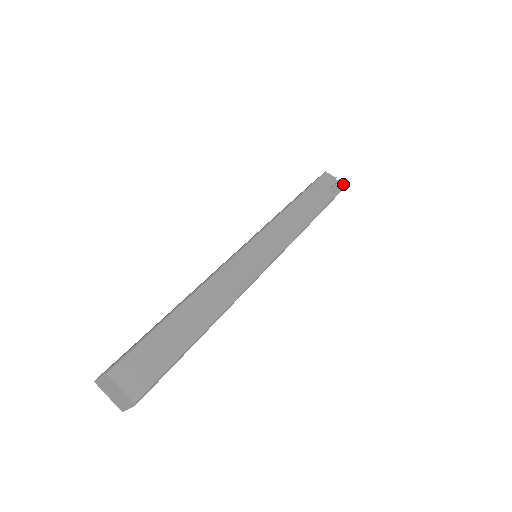
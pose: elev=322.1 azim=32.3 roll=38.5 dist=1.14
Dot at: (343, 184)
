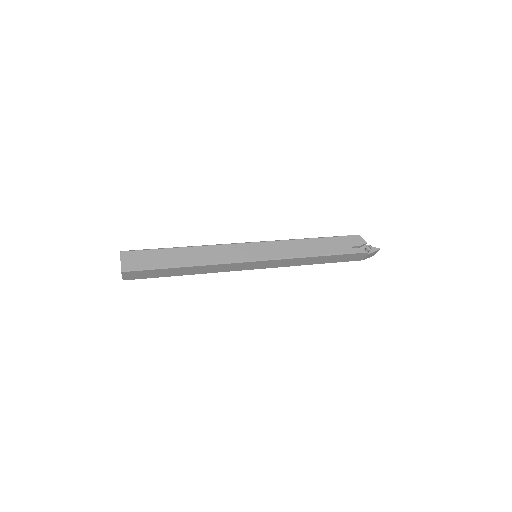
Dot at: (369, 249)
